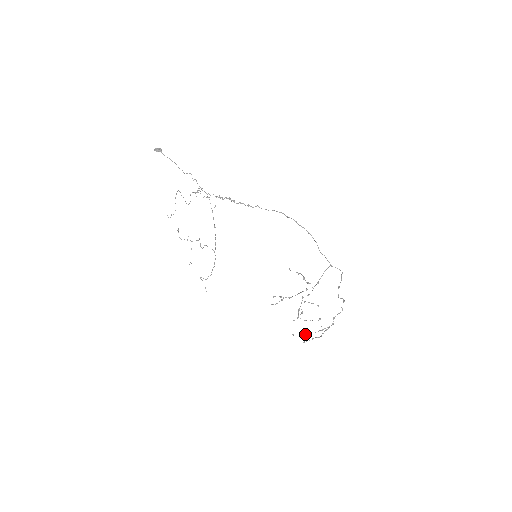
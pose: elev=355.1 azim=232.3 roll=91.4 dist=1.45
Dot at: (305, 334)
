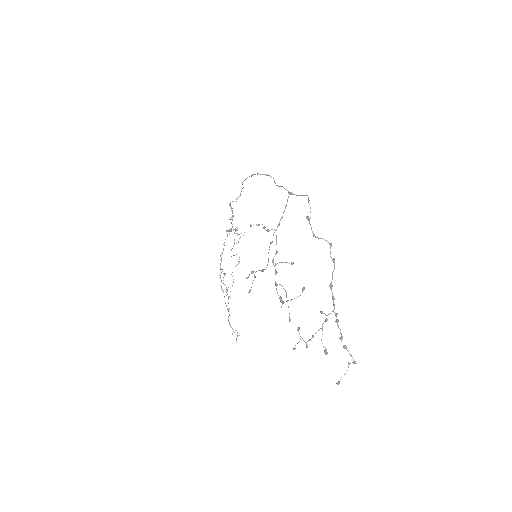
Dot at: (308, 340)
